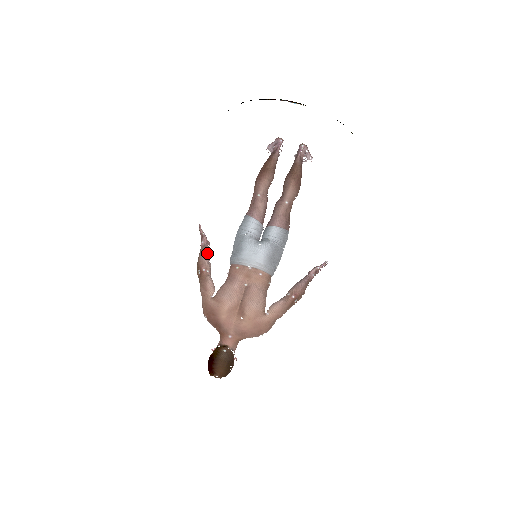
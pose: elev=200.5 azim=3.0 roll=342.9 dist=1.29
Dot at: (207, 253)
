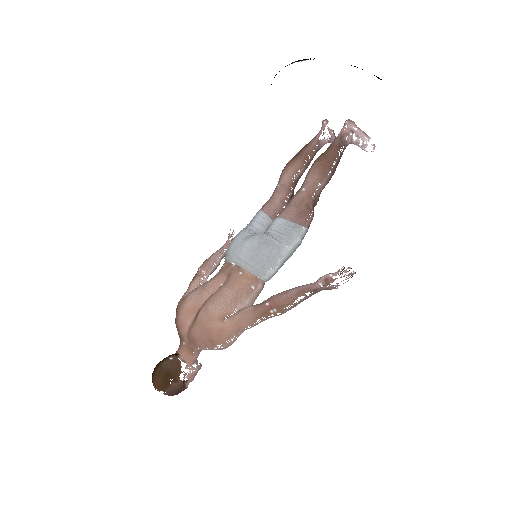
Dot at: (217, 255)
